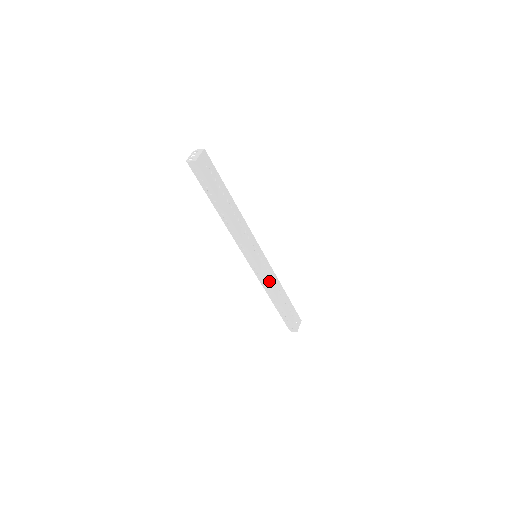
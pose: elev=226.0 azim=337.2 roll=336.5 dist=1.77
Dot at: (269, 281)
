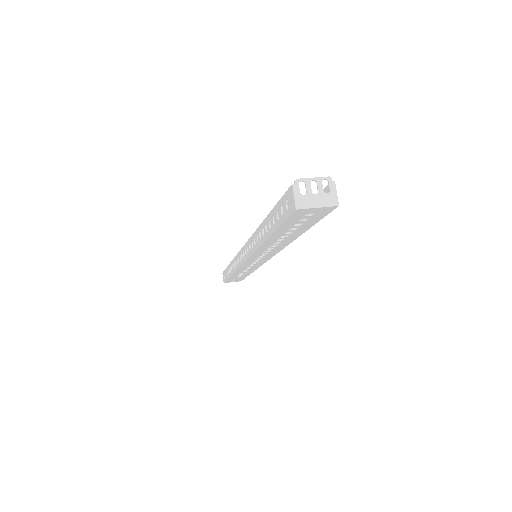
Dot at: (241, 269)
